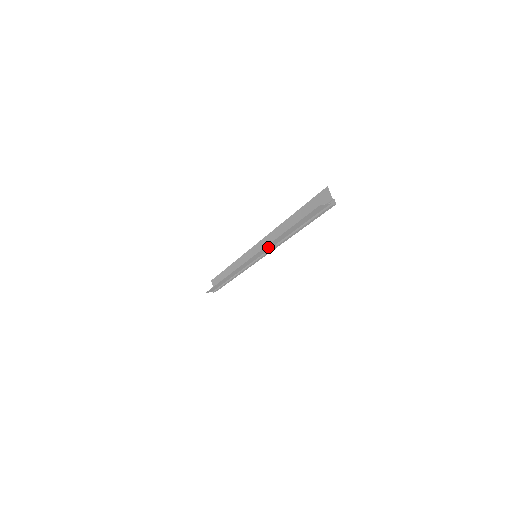
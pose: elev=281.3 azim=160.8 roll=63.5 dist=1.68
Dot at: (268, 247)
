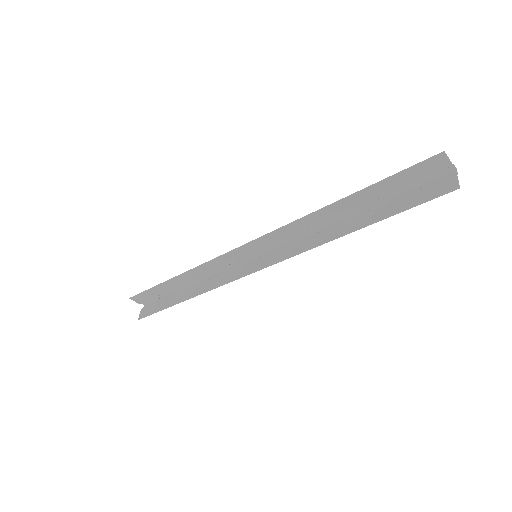
Dot at: (301, 246)
